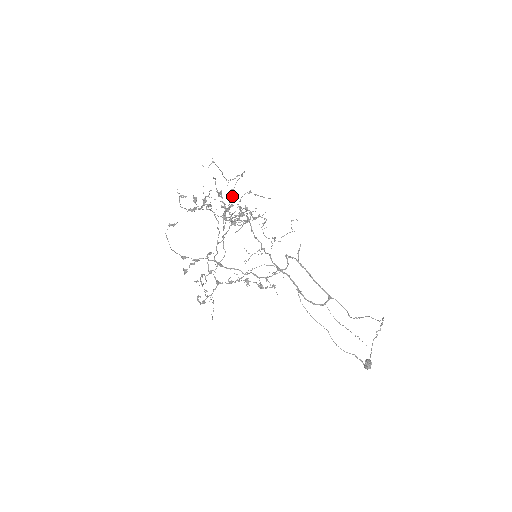
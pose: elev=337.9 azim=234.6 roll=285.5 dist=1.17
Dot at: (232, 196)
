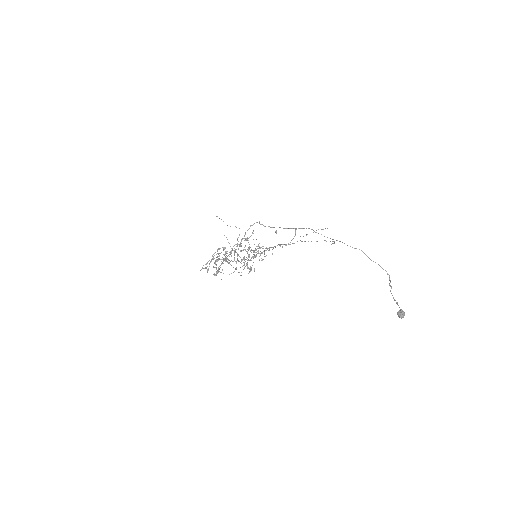
Dot at: (237, 240)
